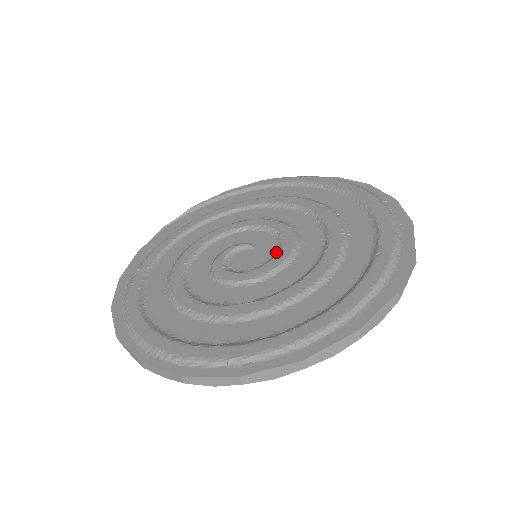
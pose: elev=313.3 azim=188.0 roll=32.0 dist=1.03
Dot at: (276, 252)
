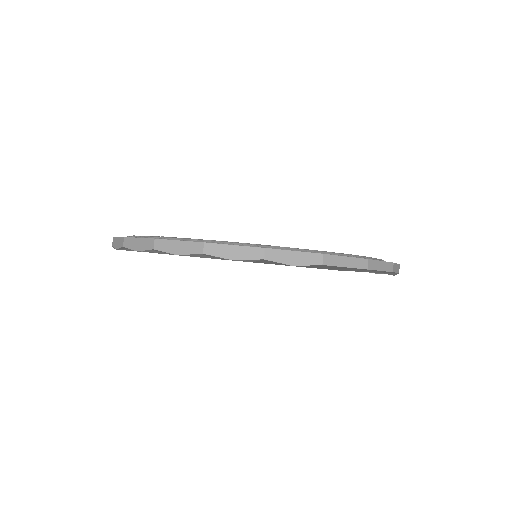
Dot at: occluded
